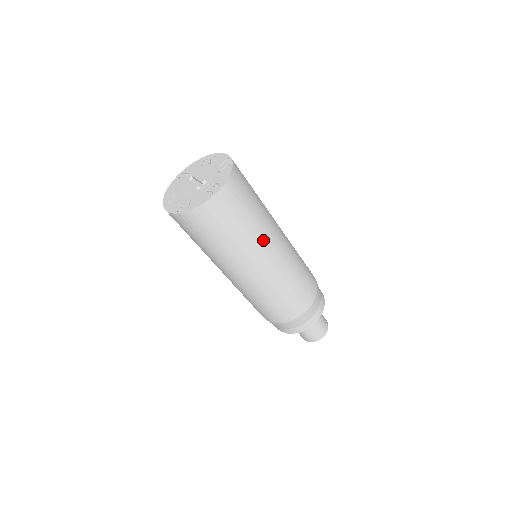
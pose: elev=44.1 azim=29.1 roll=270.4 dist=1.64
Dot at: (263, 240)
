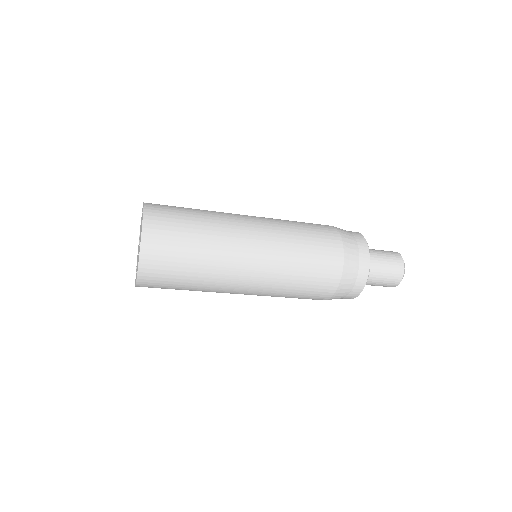
Dot at: (225, 265)
